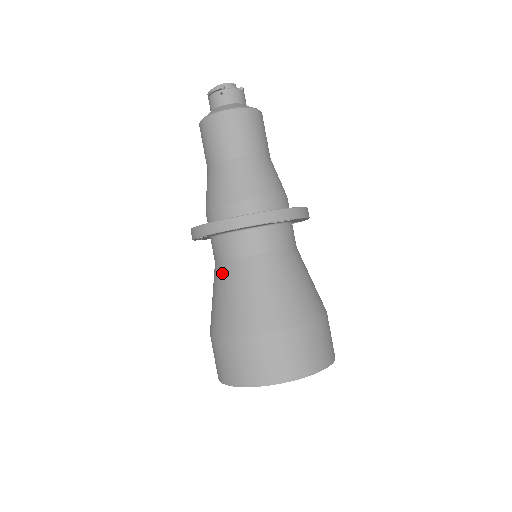
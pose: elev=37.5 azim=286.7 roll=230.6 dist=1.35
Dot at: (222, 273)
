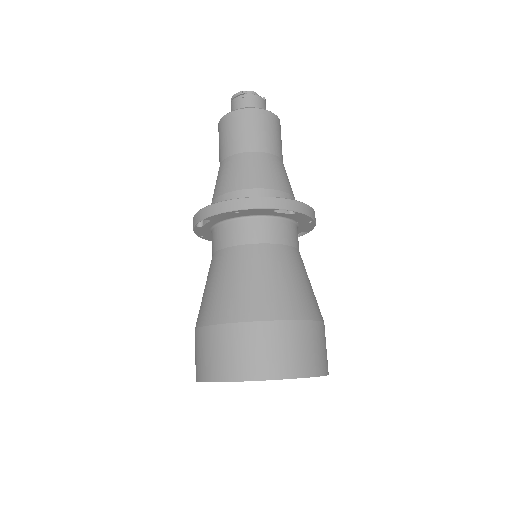
Dot at: (217, 261)
